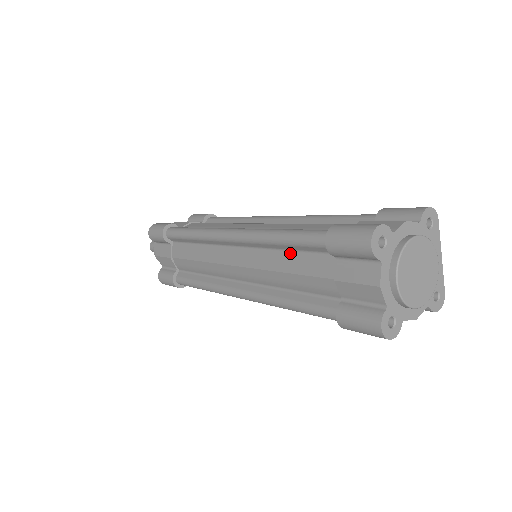
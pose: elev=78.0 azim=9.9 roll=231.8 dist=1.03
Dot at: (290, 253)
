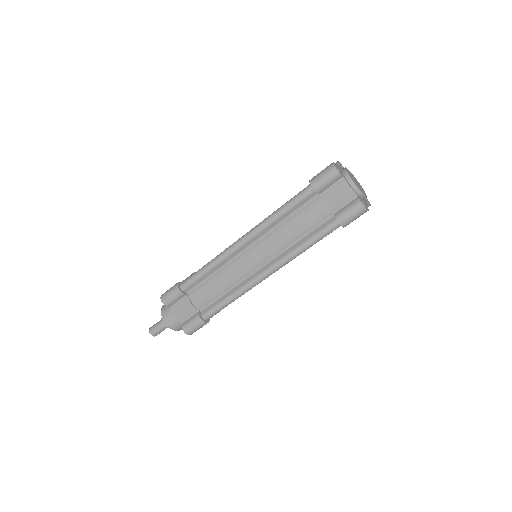
Dot at: (290, 217)
